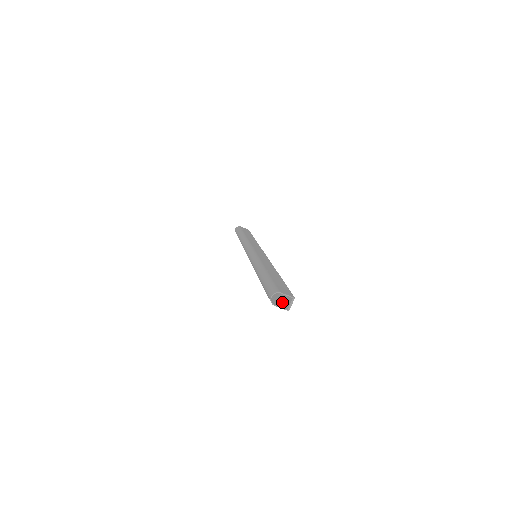
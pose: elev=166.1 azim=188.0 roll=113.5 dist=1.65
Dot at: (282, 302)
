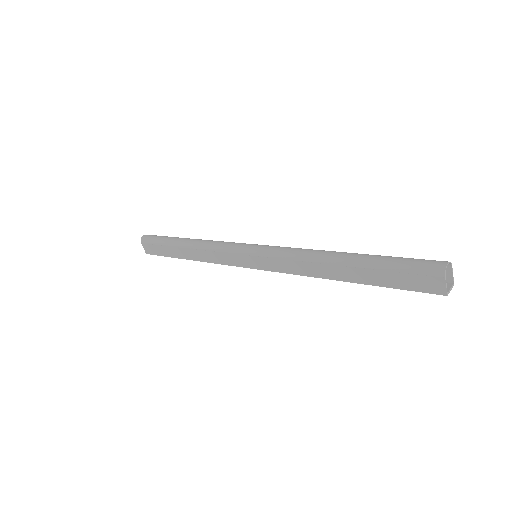
Dot at: (420, 287)
